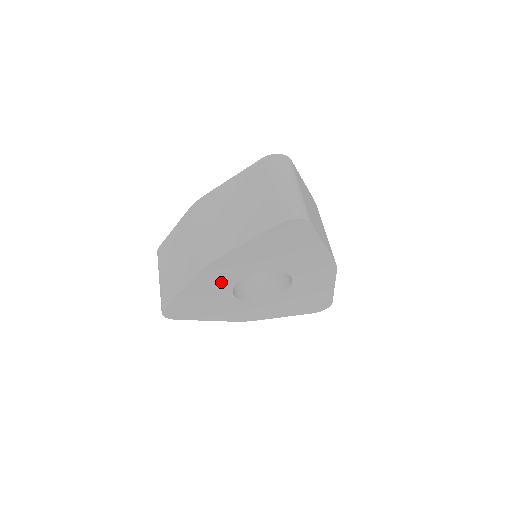
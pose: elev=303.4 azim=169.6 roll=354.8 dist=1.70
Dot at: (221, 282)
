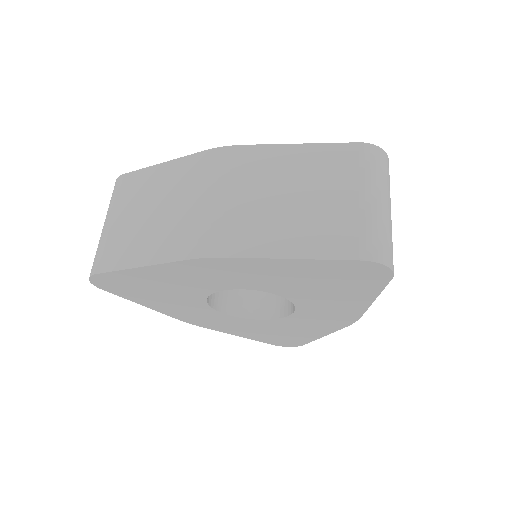
Dot at: (207, 281)
